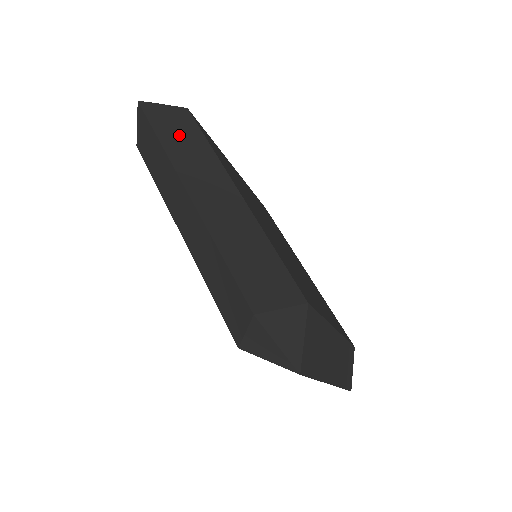
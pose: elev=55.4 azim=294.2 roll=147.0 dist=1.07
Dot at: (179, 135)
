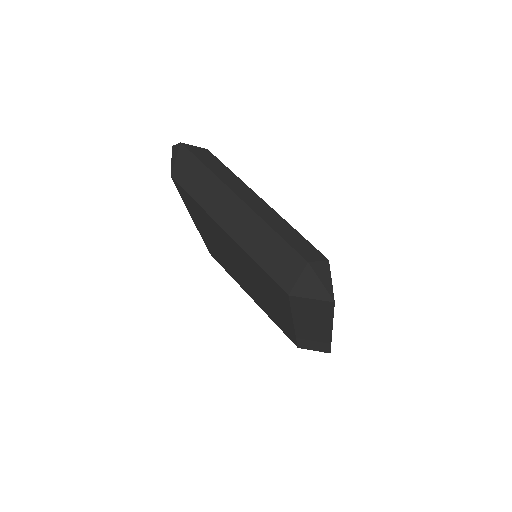
Dot at: (214, 165)
